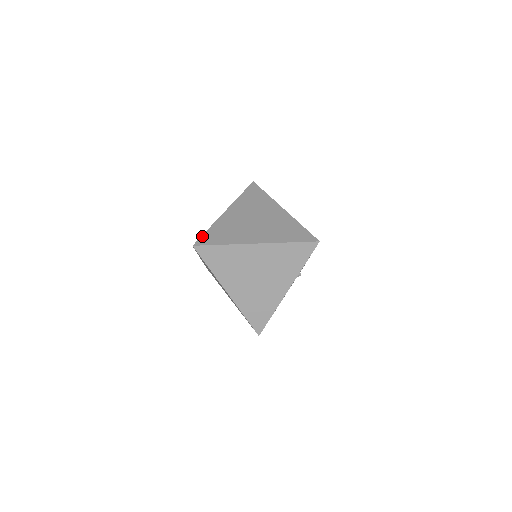
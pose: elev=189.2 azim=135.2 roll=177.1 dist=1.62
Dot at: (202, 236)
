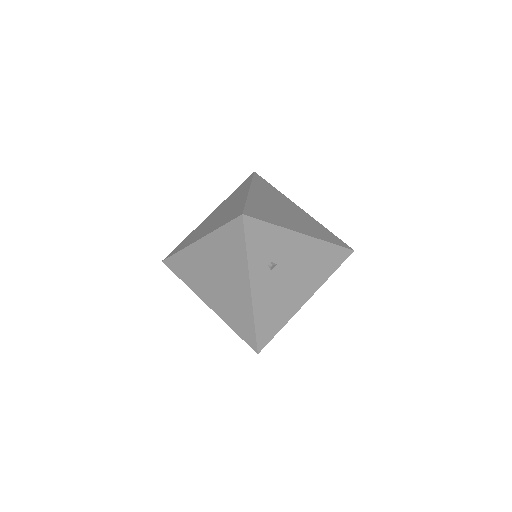
Dot at: (174, 249)
